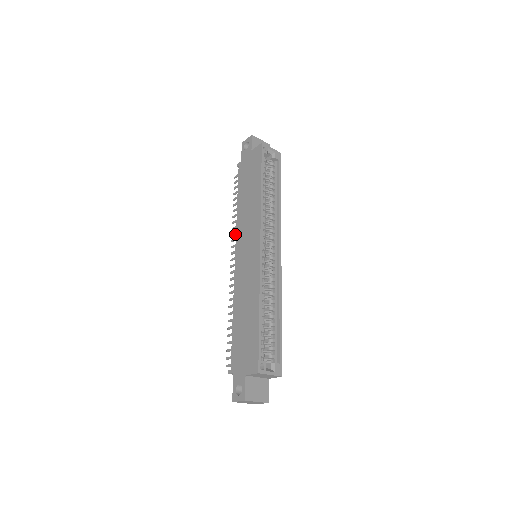
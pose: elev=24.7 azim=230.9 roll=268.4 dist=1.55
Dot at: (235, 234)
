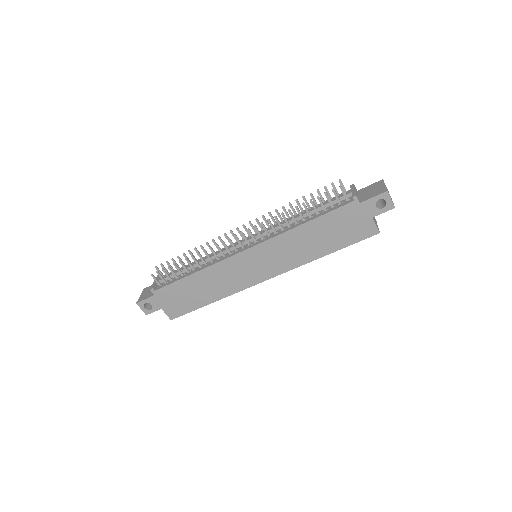
Dot at: (271, 225)
